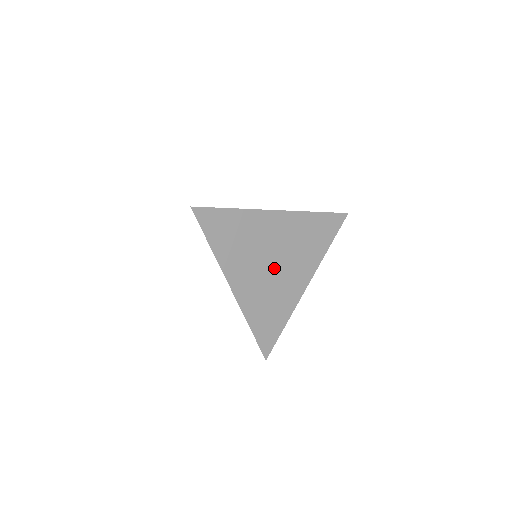
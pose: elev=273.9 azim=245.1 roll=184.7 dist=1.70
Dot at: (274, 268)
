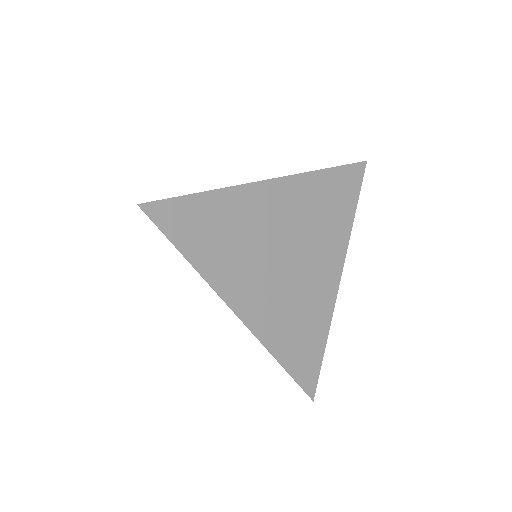
Dot at: (289, 265)
